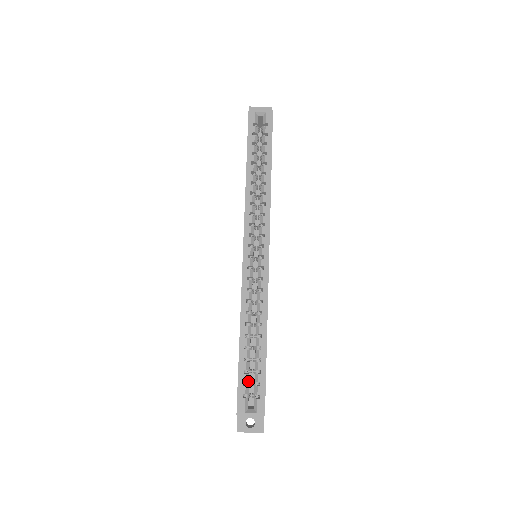
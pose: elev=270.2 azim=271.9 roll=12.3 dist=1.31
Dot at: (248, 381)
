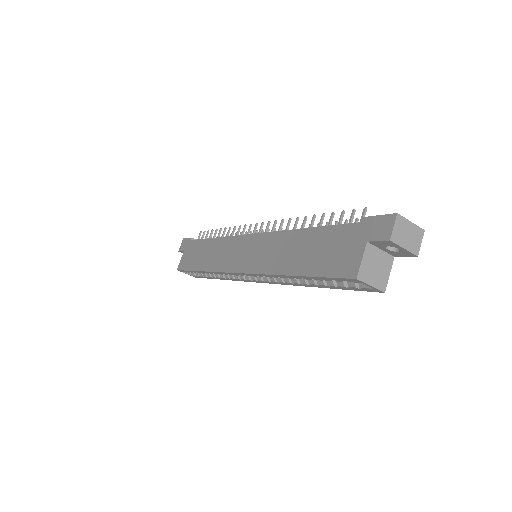
Dot at: occluded
